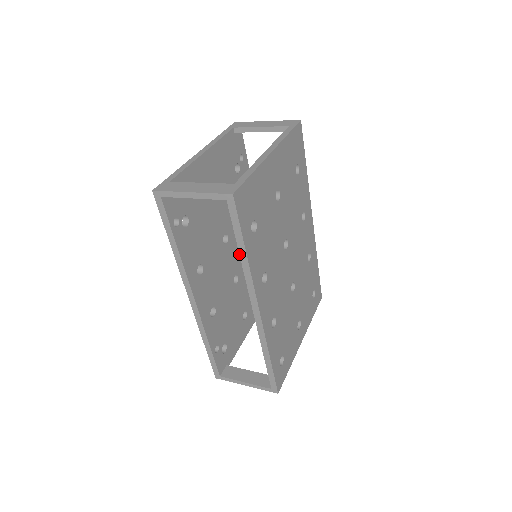
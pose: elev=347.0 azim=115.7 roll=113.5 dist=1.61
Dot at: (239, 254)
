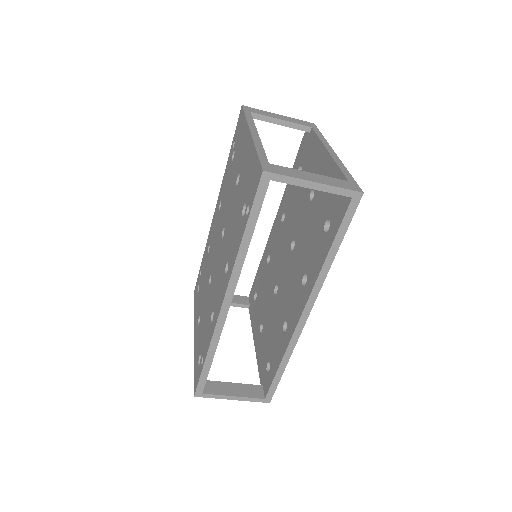
Dot at: (327, 255)
